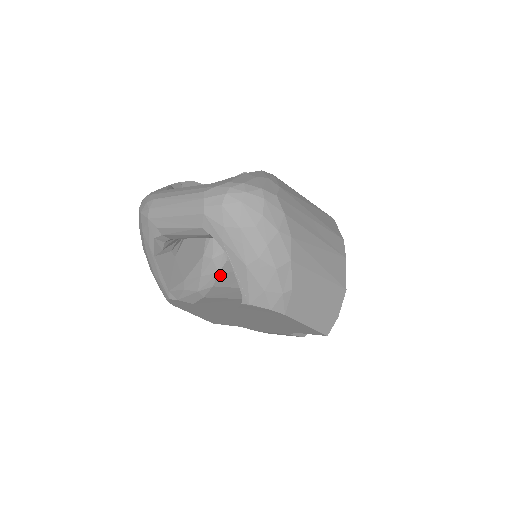
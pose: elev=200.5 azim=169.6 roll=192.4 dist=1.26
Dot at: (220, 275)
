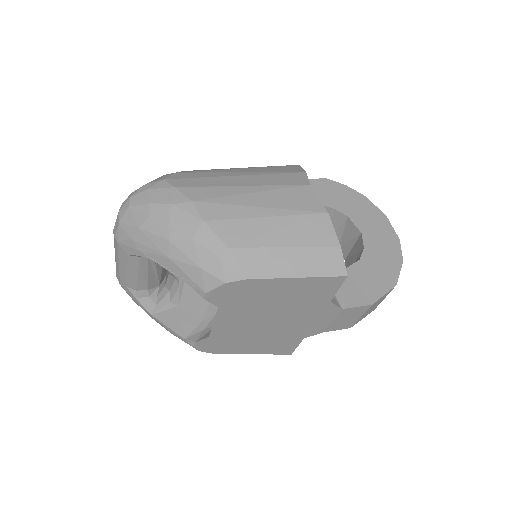
Dot at: occluded
